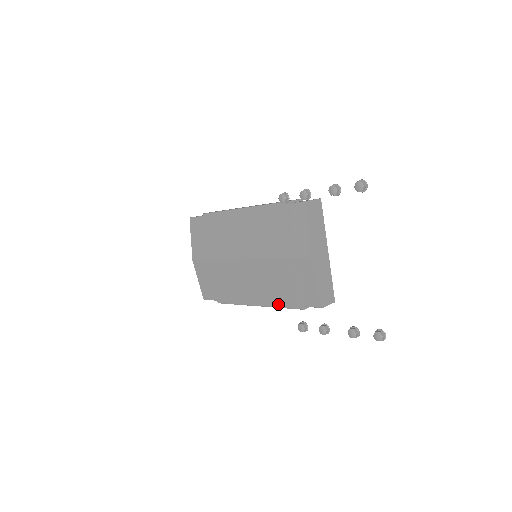
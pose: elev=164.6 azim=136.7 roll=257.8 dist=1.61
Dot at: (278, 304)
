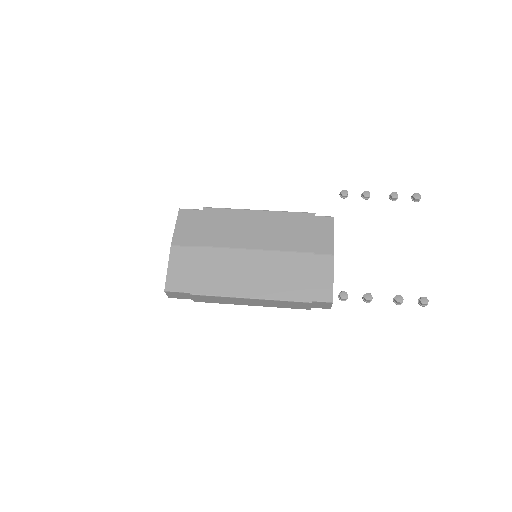
Dot at: (282, 296)
